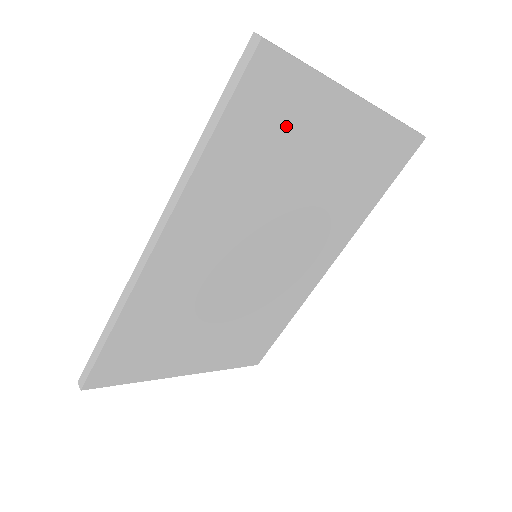
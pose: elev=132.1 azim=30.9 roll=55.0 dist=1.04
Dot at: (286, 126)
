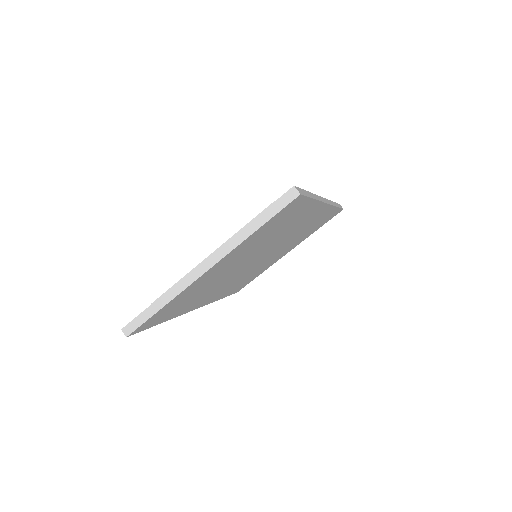
Dot at: (184, 299)
